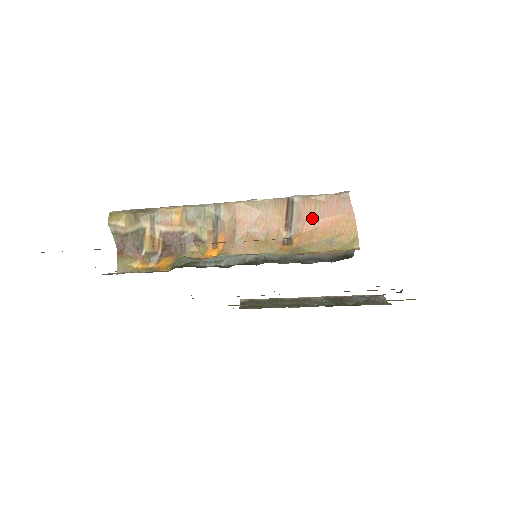
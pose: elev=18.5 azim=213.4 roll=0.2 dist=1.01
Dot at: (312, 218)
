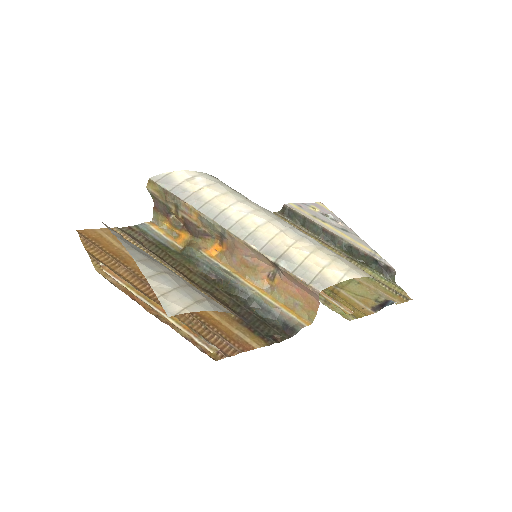
Dot at: (291, 281)
